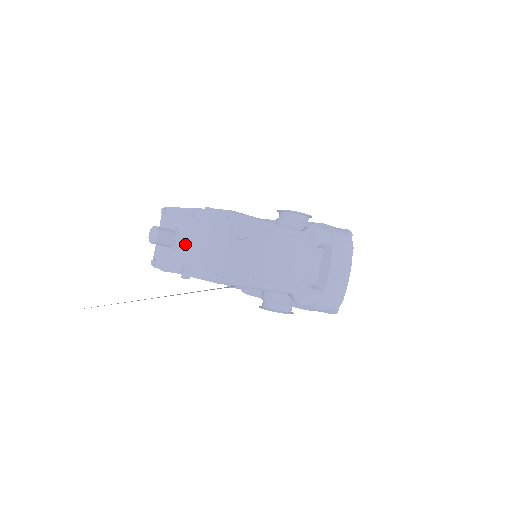
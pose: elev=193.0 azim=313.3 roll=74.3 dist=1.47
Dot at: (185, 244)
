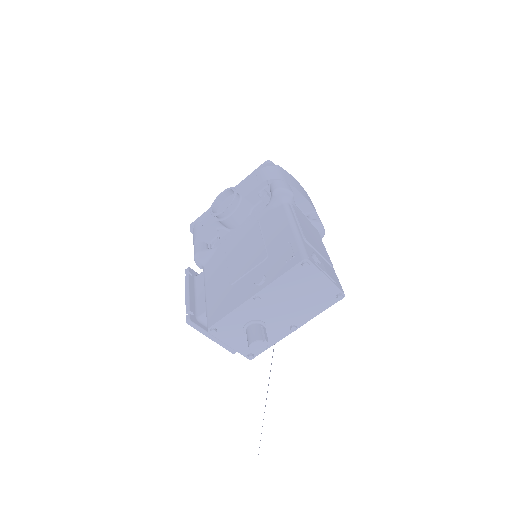
Dot at: (275, 317)
